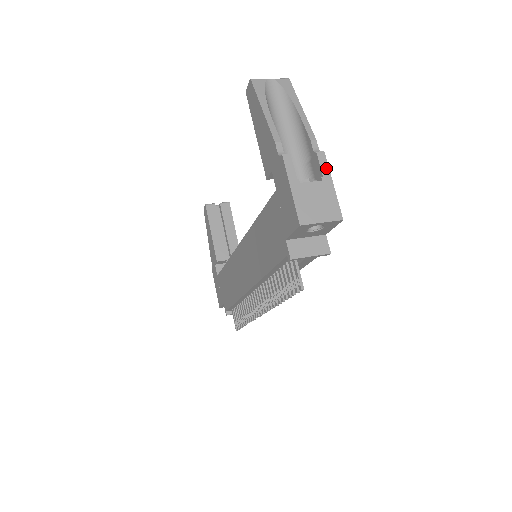
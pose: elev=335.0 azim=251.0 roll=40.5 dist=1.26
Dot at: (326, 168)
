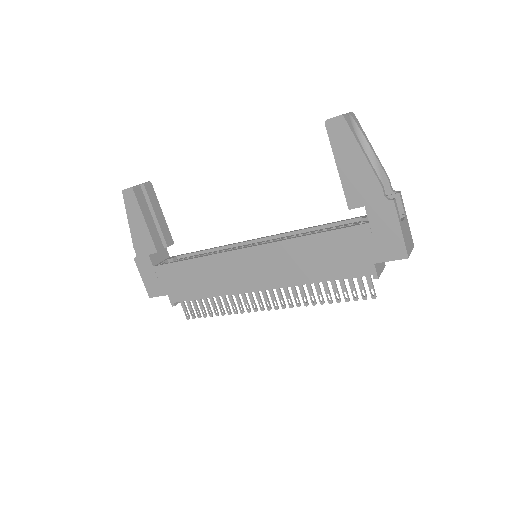
Dot at: occluded
